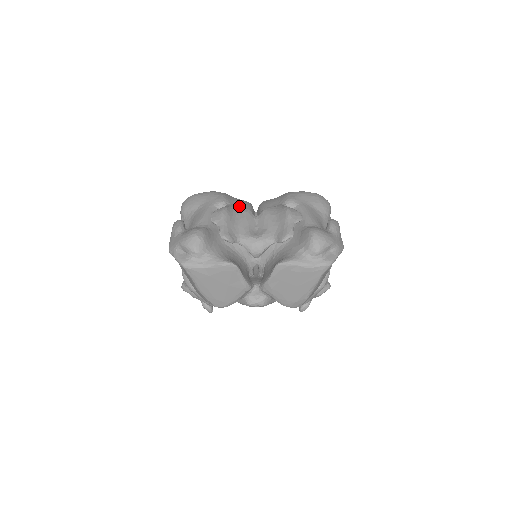
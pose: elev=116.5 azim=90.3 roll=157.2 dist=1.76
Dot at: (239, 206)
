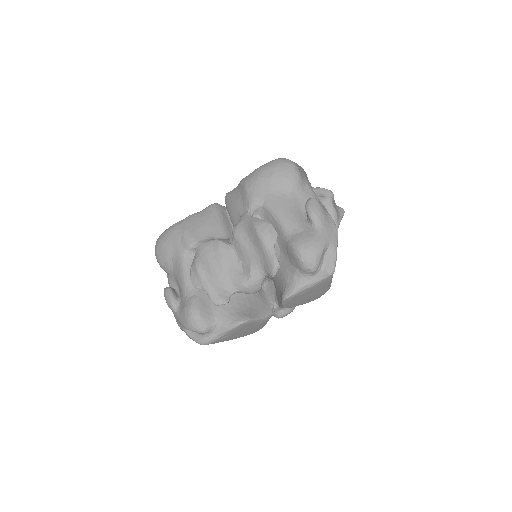
Dot at: (207, 234)
